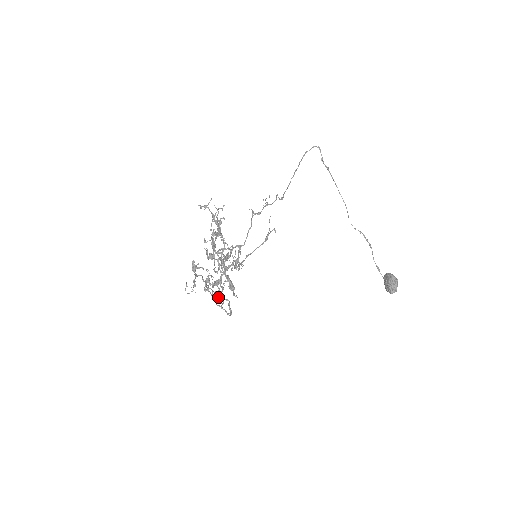
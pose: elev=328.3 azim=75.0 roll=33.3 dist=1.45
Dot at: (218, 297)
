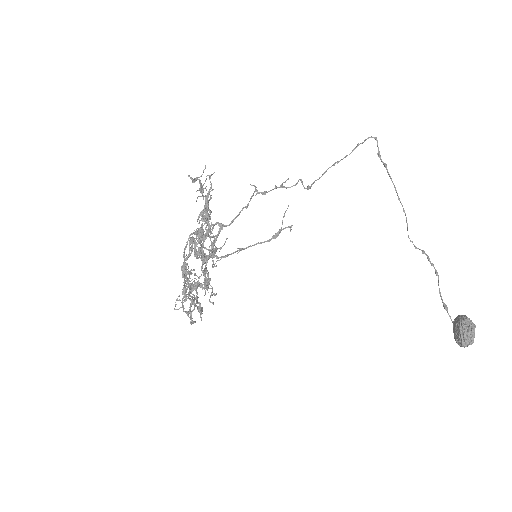
Dot at: (198, 309)
